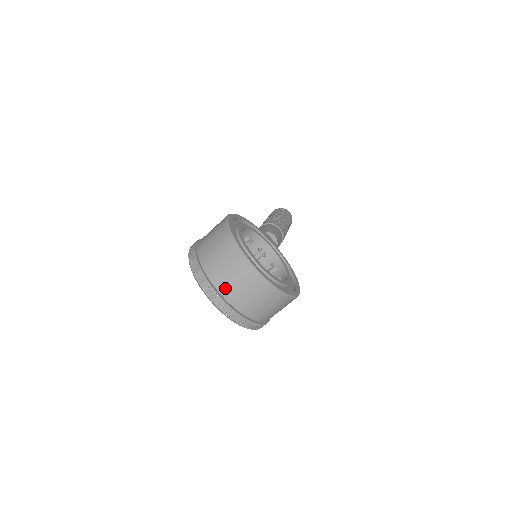
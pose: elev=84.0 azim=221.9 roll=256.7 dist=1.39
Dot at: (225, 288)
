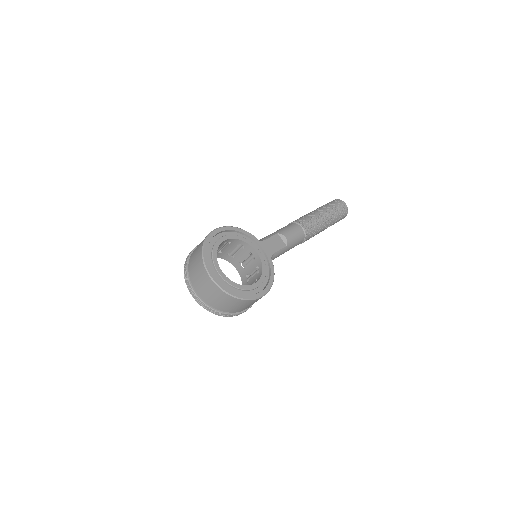
Dot at: (197, 286)
